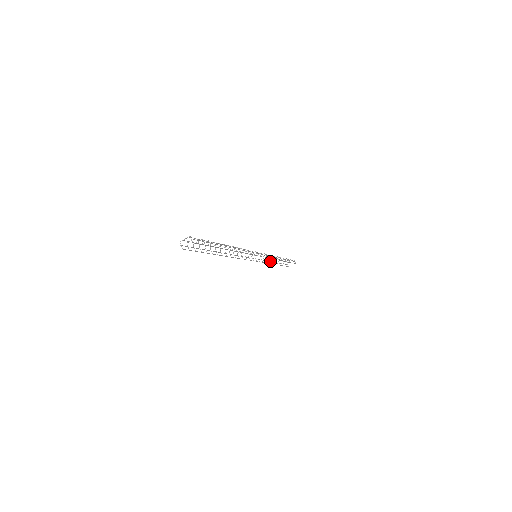
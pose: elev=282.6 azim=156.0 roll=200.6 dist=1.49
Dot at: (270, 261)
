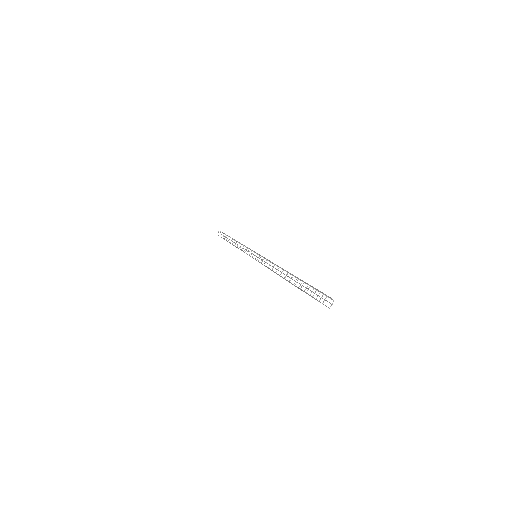
Dot at: occluded
